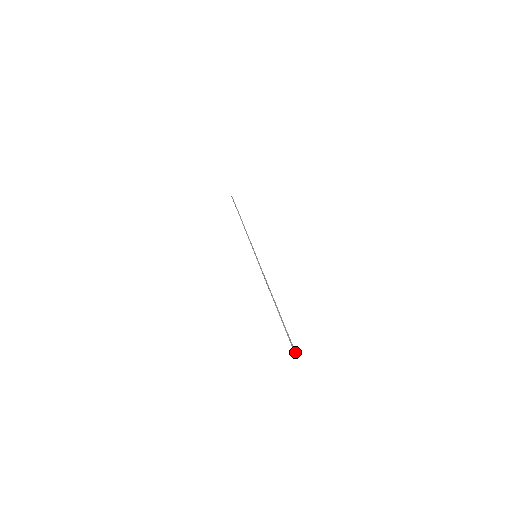
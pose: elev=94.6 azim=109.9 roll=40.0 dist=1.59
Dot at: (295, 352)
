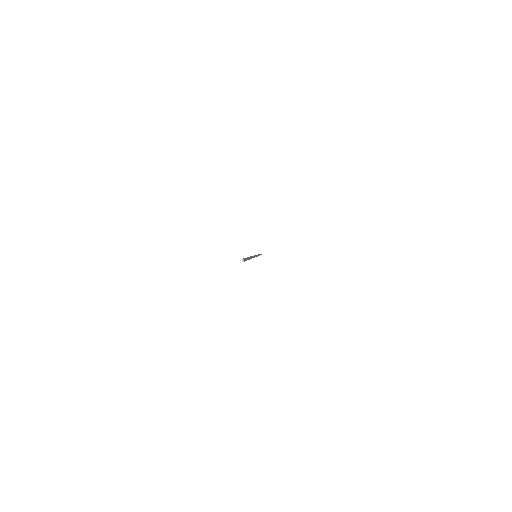
Dot at: occluded
